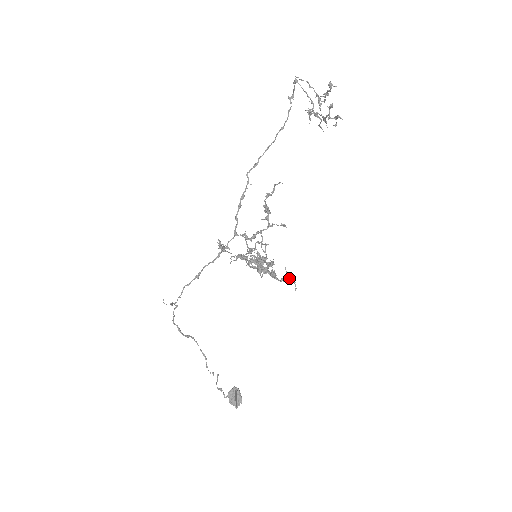
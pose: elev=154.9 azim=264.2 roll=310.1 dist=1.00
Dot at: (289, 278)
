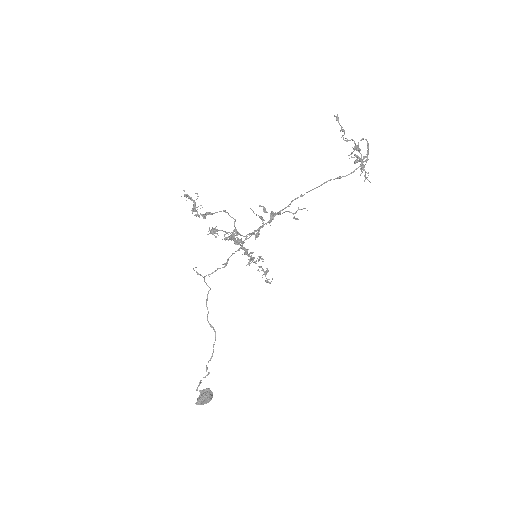
Dot at: (212, 229)
